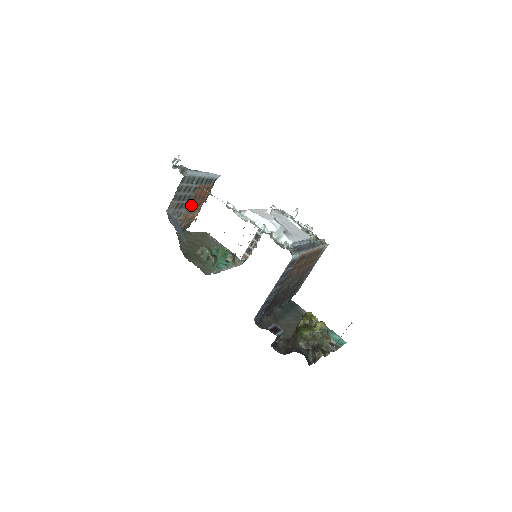
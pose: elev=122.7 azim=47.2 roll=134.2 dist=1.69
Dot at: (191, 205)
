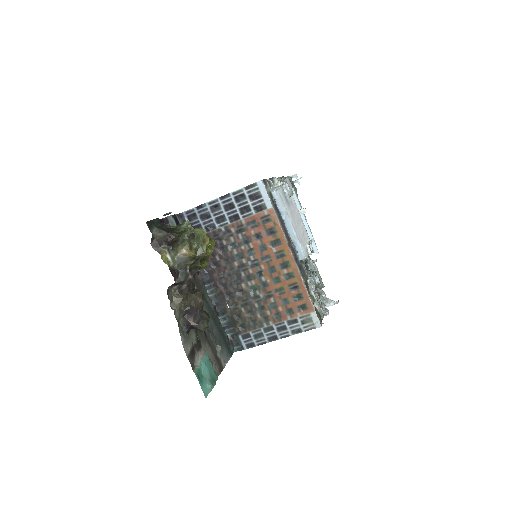
Dot at: occluded
